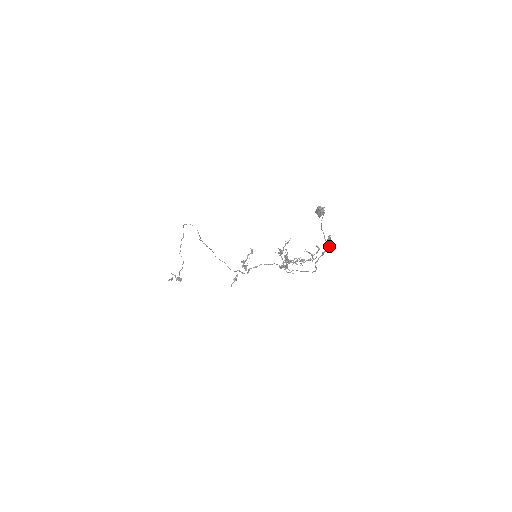
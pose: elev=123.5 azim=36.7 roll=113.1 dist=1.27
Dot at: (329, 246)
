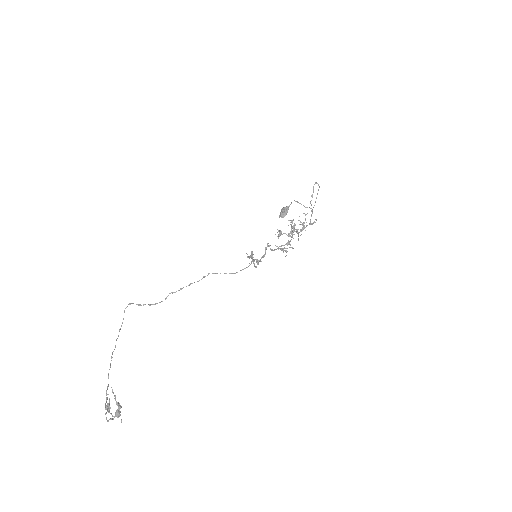
Dot at: occluded
